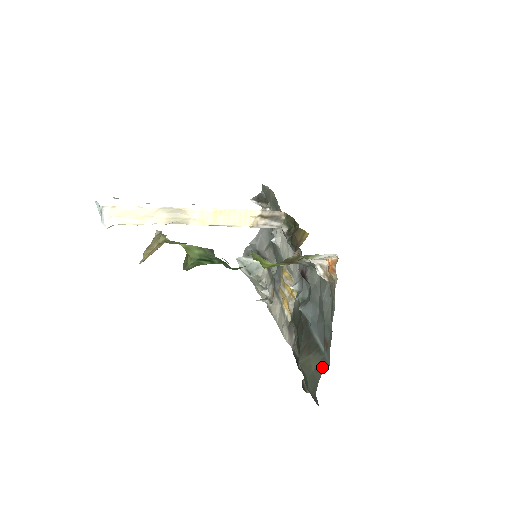
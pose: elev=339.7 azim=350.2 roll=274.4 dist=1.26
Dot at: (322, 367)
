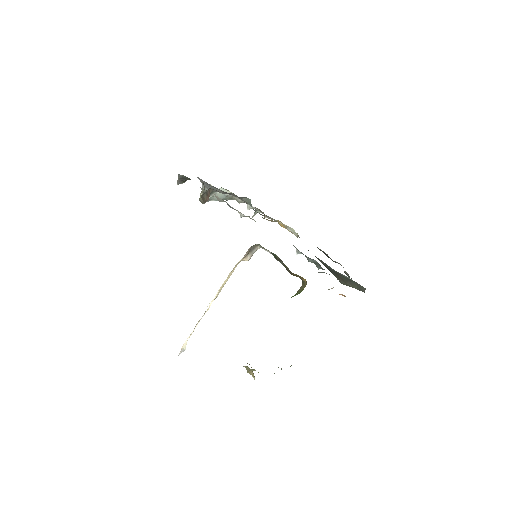
Dot at: (361, 289)
